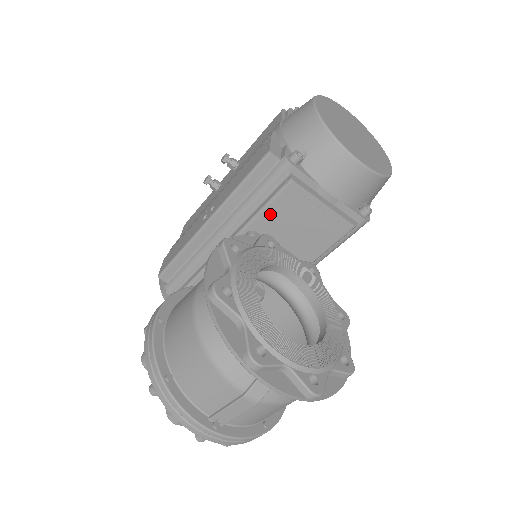
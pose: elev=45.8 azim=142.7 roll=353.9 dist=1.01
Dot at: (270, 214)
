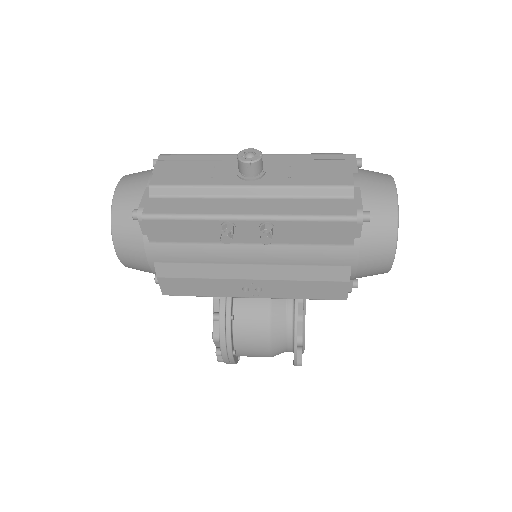
Dot at: occluded
